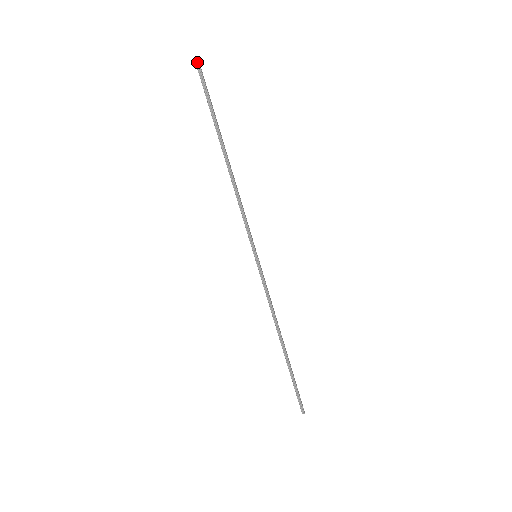
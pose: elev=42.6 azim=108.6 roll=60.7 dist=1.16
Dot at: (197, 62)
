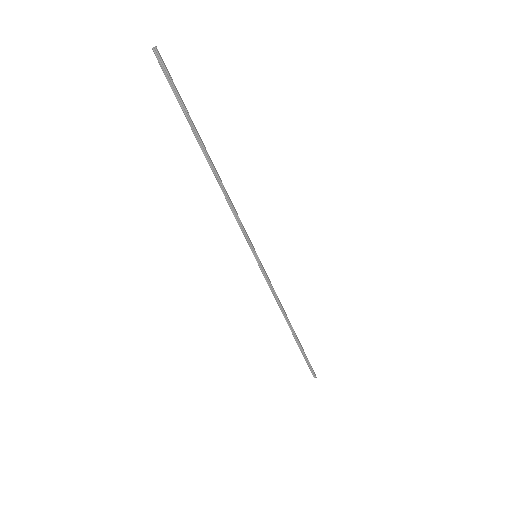
Dot at: (157, 55)
